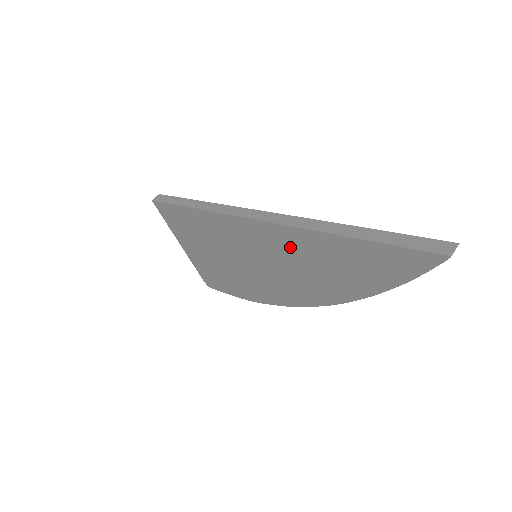
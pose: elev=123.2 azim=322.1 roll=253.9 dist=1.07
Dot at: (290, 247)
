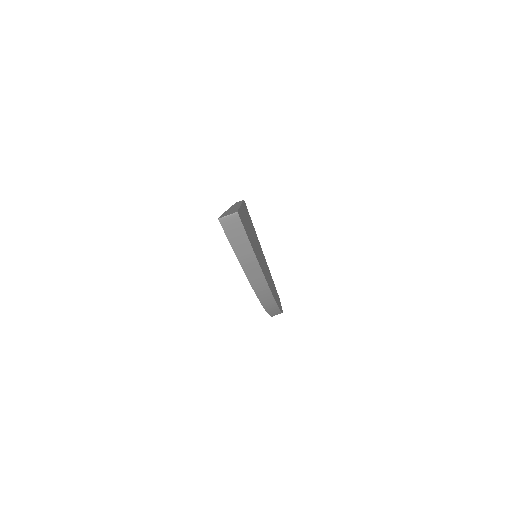
Dot at: occluded
